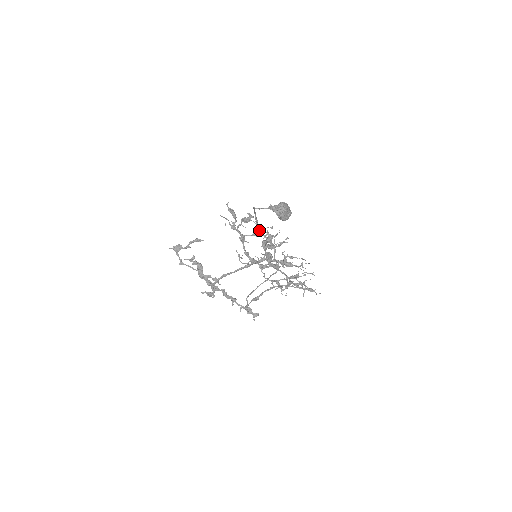
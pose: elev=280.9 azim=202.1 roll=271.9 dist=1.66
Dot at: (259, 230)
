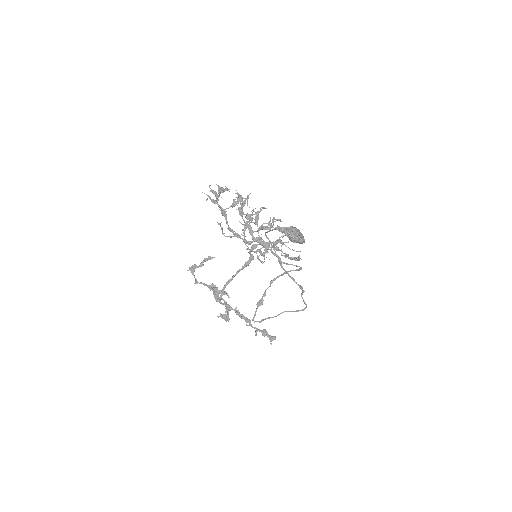
Dot at: (236, 201)
